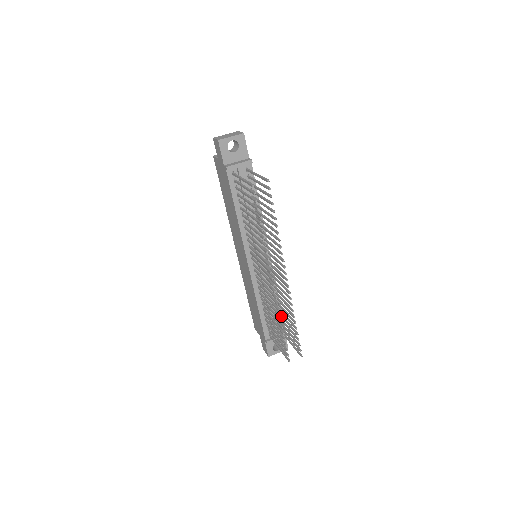
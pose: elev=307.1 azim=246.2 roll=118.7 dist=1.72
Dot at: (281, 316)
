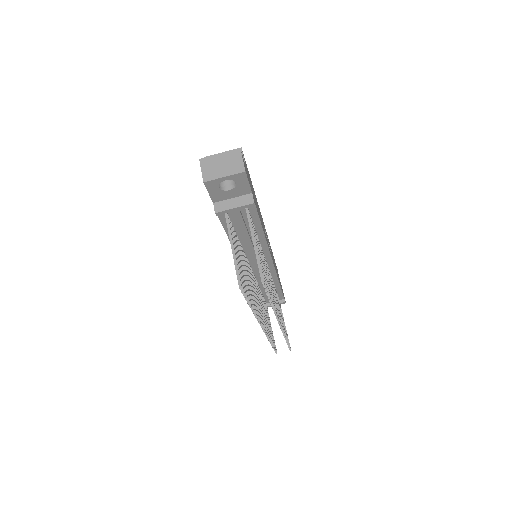
Dot at: occluded
